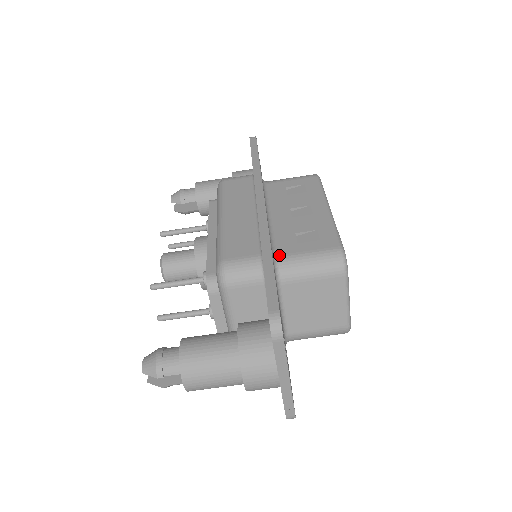
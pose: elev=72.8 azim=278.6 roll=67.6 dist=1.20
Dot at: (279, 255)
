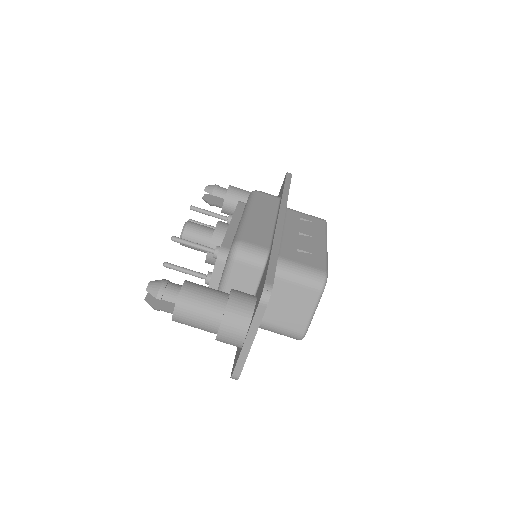
Dot at: (281, 256)
